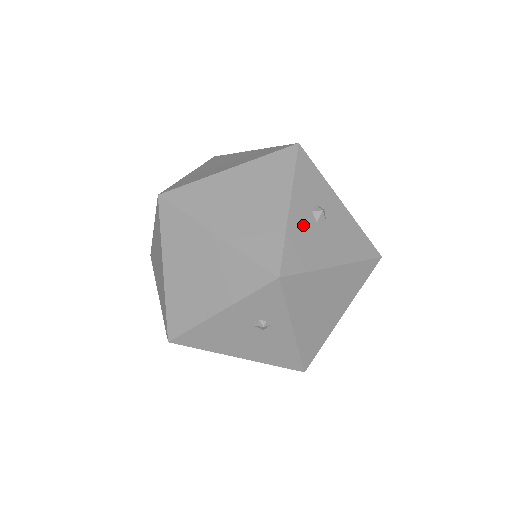
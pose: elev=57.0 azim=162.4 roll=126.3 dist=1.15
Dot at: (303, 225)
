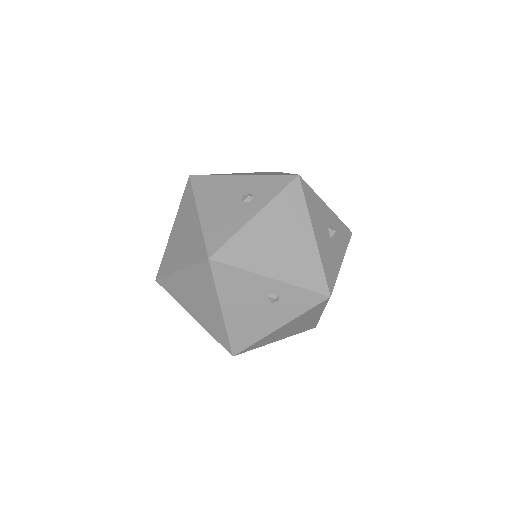
Dot at: (324, 213)
